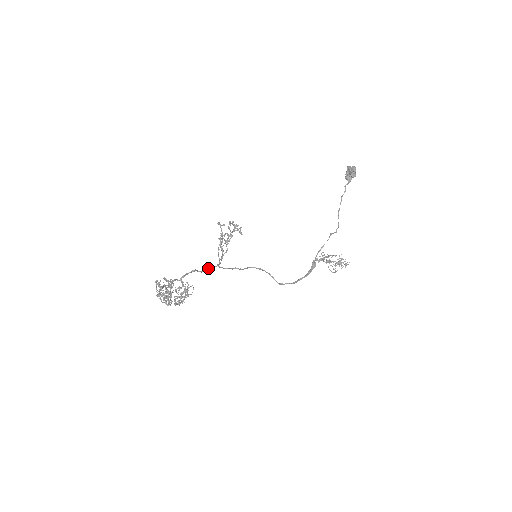
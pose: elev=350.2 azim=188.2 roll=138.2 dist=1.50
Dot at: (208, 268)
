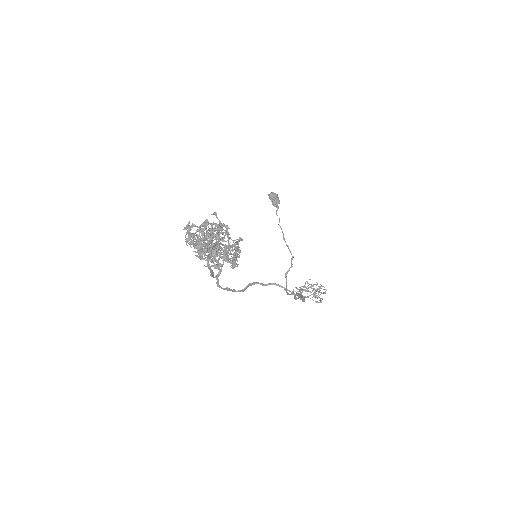
Dot at: (212, 272)
